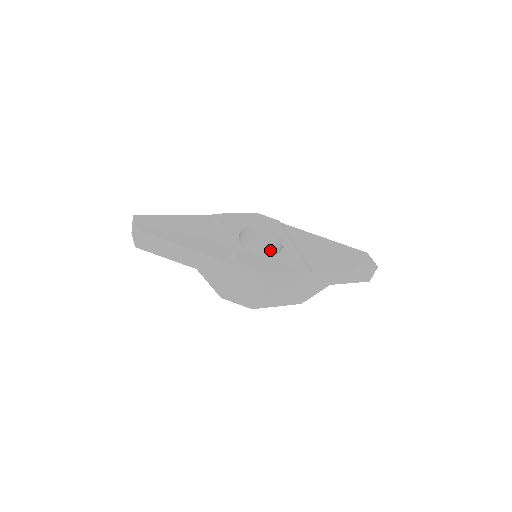
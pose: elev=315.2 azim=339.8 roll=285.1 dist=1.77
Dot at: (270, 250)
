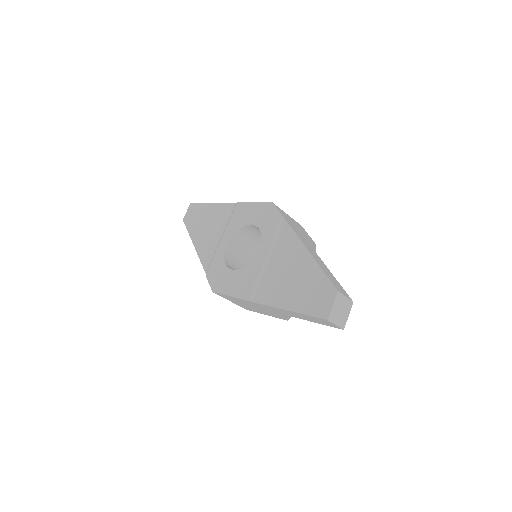
Dot at: occluded
